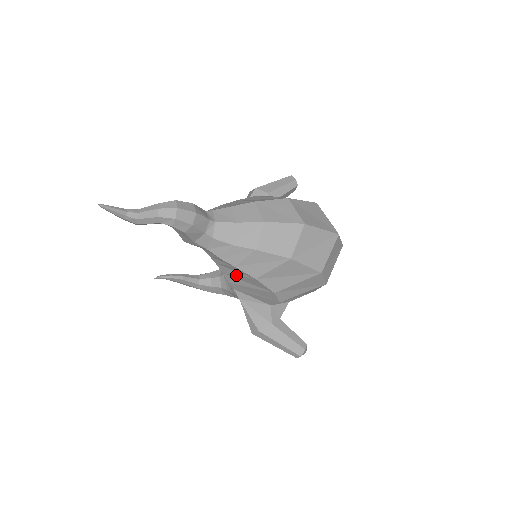
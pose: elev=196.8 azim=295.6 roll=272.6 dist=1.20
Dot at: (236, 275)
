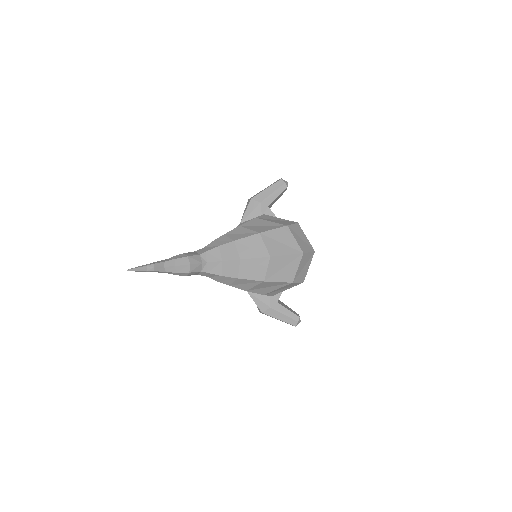
Dot at: occluded
